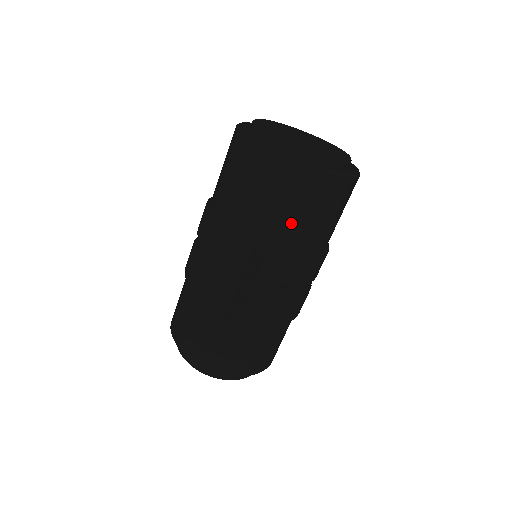
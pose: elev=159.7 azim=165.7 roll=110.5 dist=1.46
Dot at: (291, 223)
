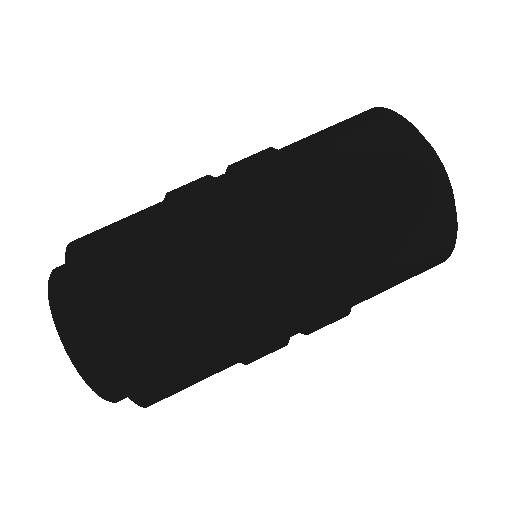
Dot at: (372, 215)
